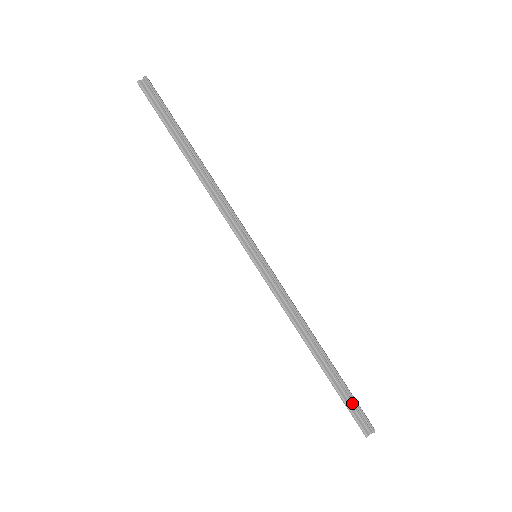
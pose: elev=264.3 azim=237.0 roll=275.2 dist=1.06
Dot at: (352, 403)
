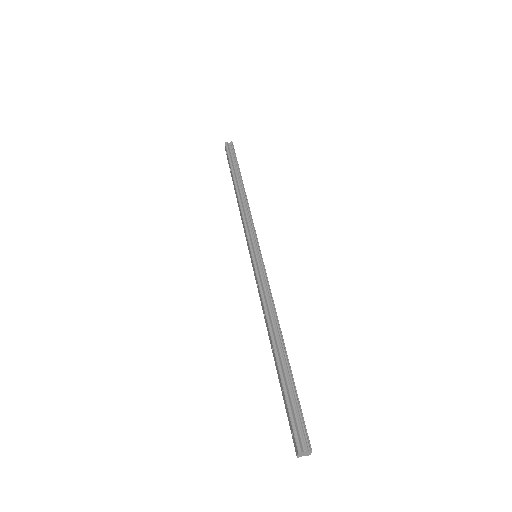
Dot at: (295, 407)
